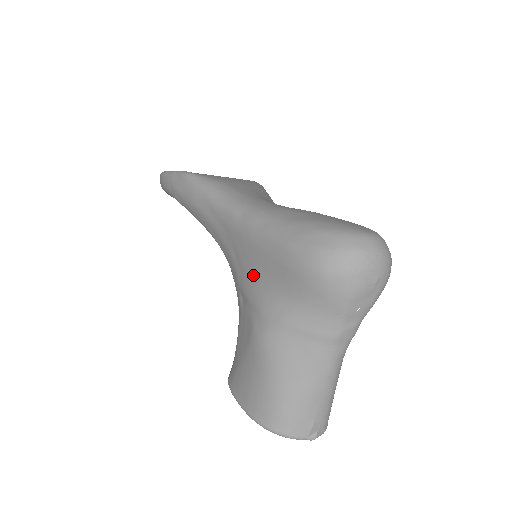
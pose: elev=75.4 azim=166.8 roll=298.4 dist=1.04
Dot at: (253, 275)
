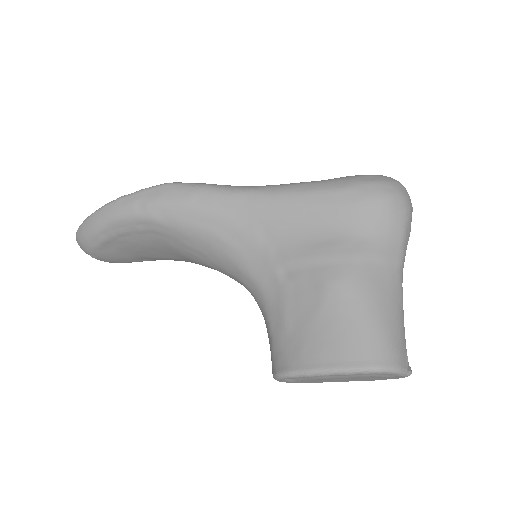
Dot at: (302, 235)
